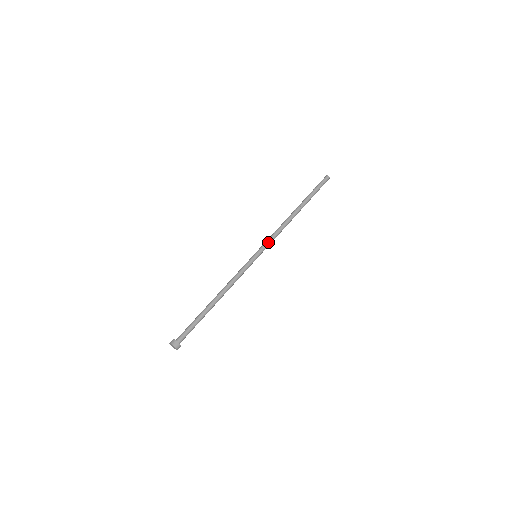
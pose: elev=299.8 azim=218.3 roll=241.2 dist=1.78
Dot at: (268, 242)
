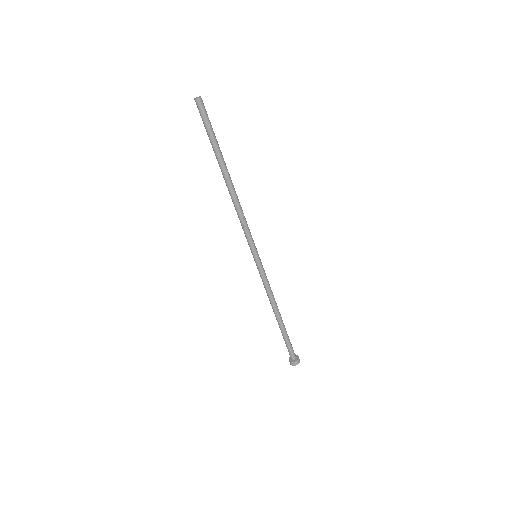
Dot at: (251, 236)
